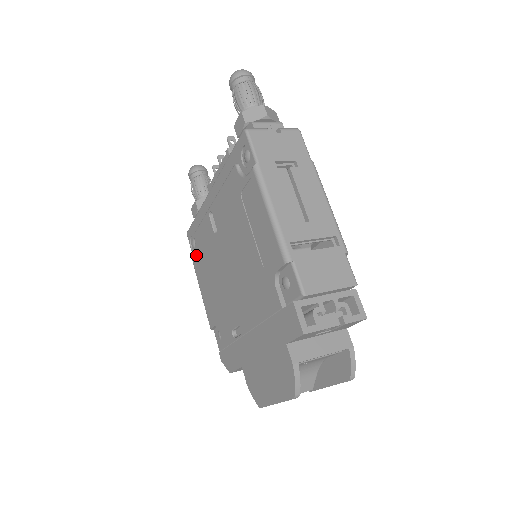
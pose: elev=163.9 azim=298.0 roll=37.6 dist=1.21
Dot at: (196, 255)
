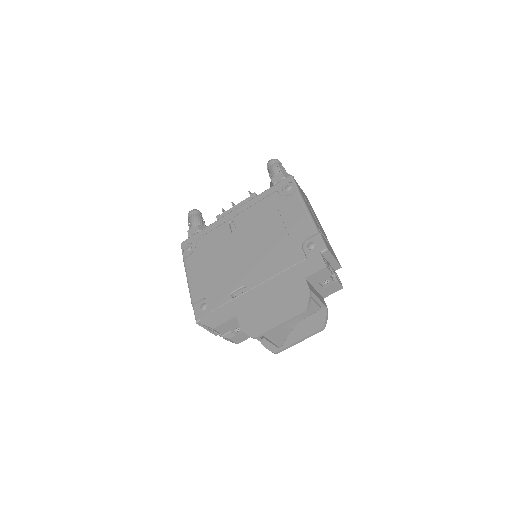
Dot at: (194, 253)
